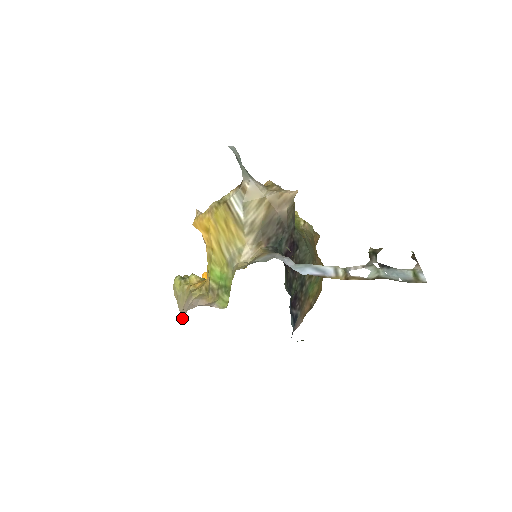
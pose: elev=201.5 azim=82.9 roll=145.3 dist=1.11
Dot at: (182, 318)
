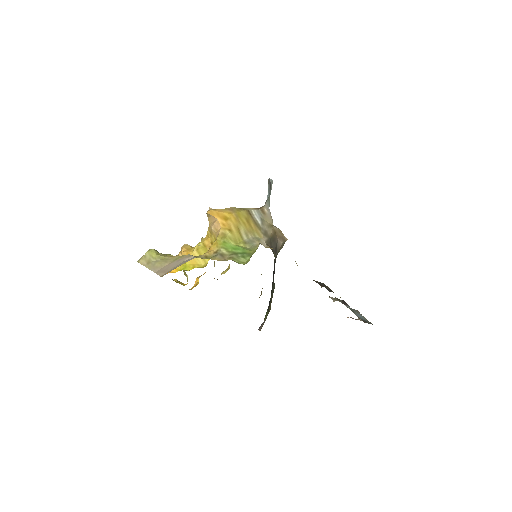
Dot at: (169, 270)
